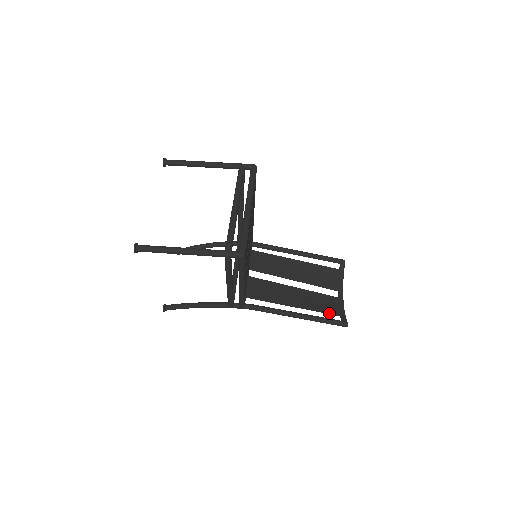
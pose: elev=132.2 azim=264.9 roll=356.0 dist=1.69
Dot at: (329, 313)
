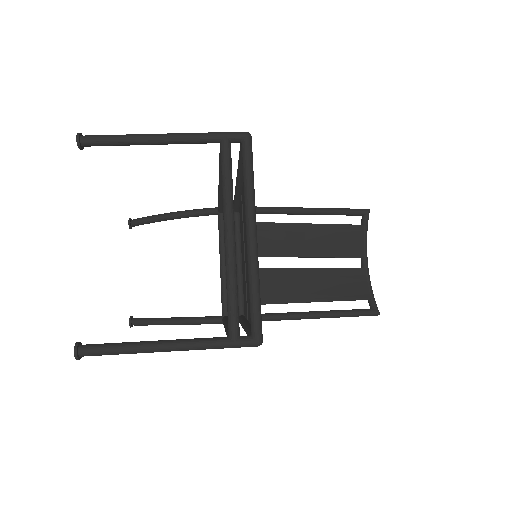
Dot at: (354, 299)
